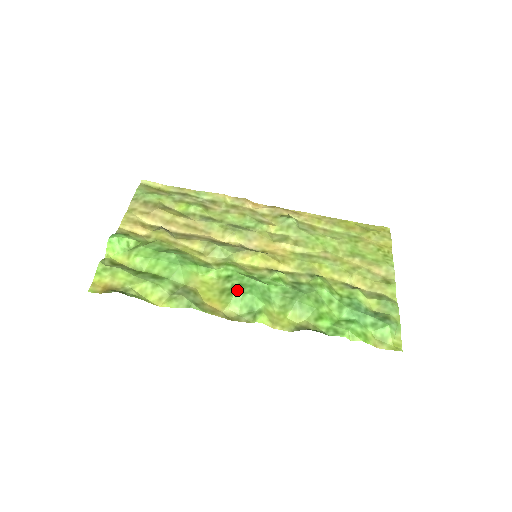
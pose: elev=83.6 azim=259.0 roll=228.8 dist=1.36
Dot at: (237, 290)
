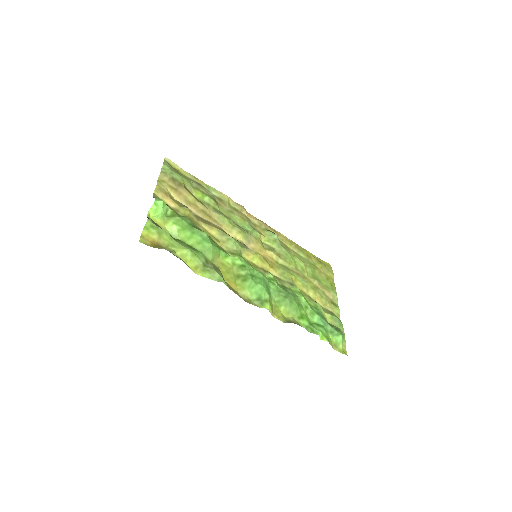
Dot at: (252, 279)
